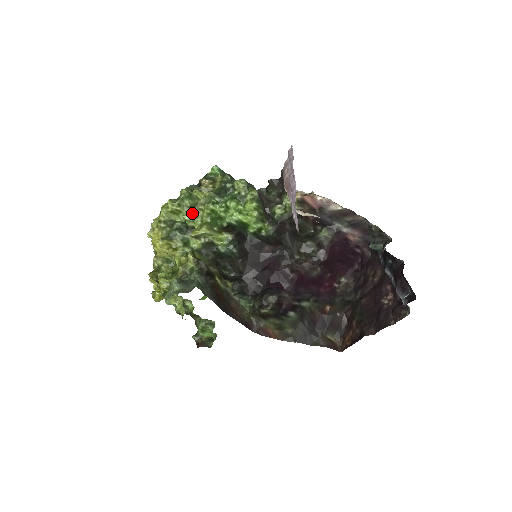
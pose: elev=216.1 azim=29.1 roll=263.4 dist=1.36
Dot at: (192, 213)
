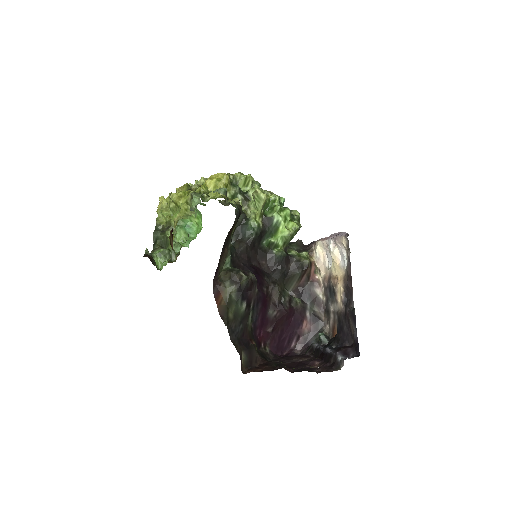
Dot at: (262, 189)
